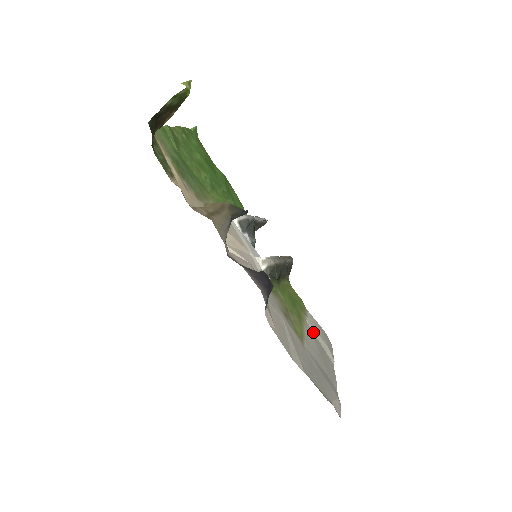
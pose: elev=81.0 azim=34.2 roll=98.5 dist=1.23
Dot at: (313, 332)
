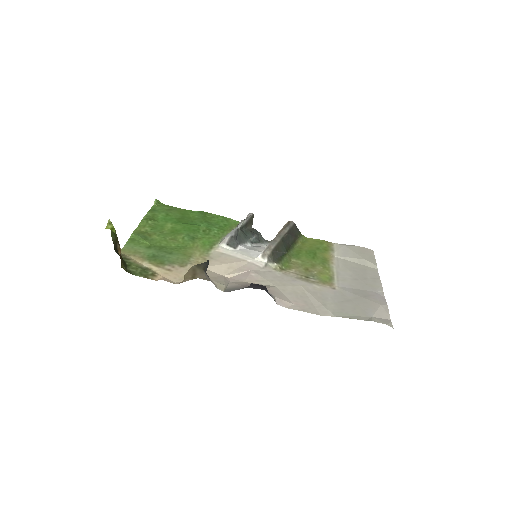
Dot at: (345, 260)
